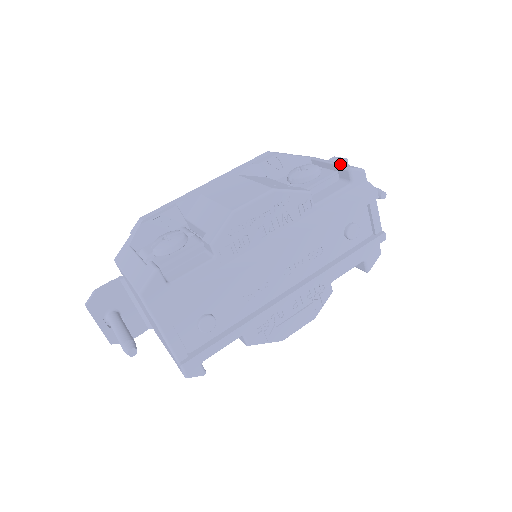
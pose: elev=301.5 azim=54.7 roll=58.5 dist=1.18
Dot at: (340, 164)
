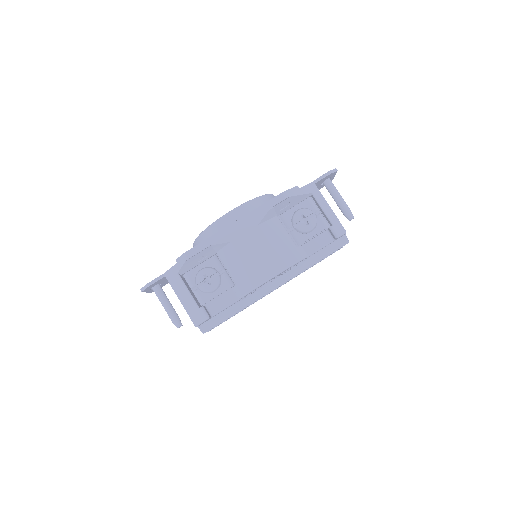
Dot at: (332, 222)
